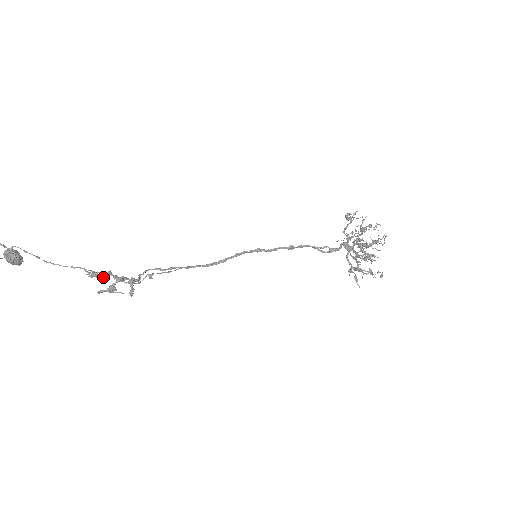
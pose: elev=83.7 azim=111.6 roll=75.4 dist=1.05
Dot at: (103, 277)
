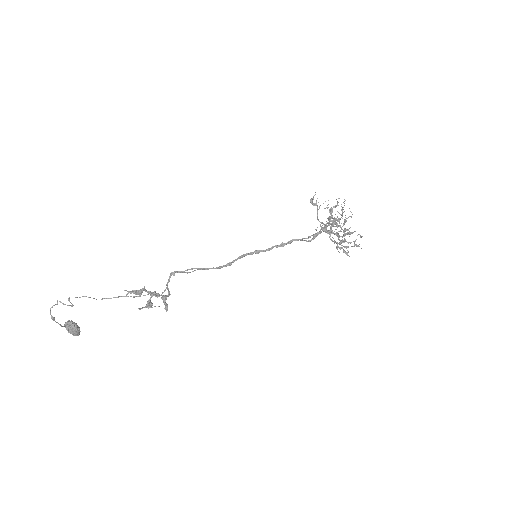
Dot at: (139, 291)
